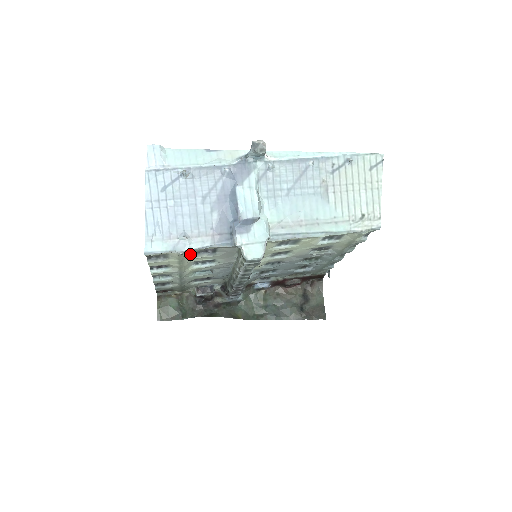
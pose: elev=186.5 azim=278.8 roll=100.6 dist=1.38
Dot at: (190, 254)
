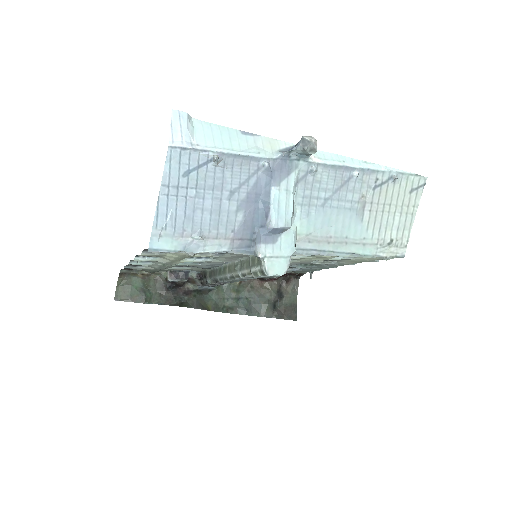
Dot at: occluded
